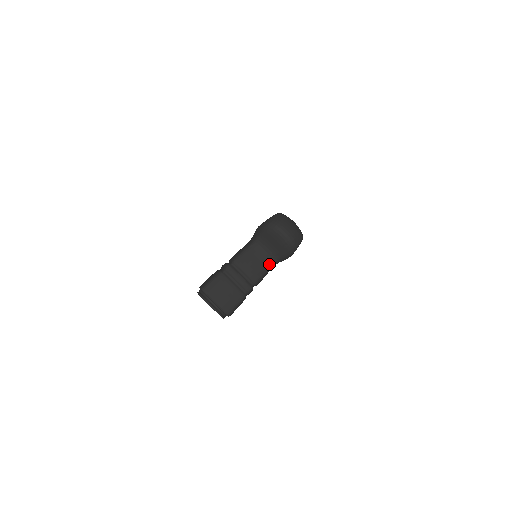
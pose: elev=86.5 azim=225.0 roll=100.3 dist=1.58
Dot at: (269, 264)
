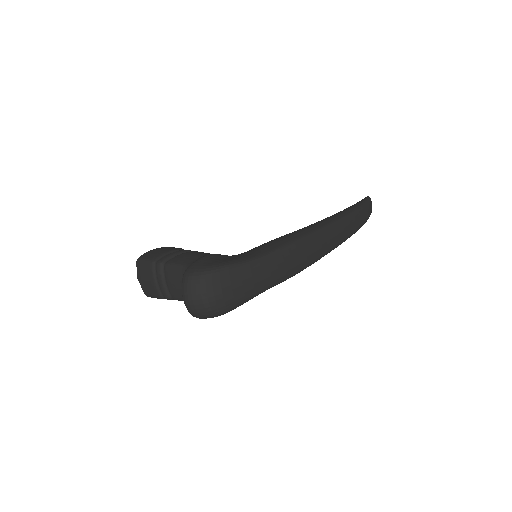
Dot at: occluded
